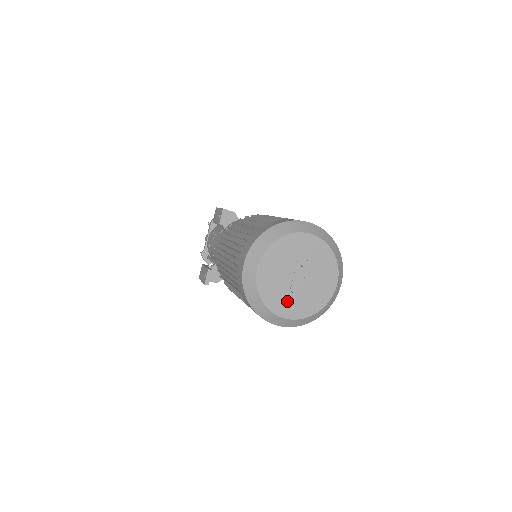
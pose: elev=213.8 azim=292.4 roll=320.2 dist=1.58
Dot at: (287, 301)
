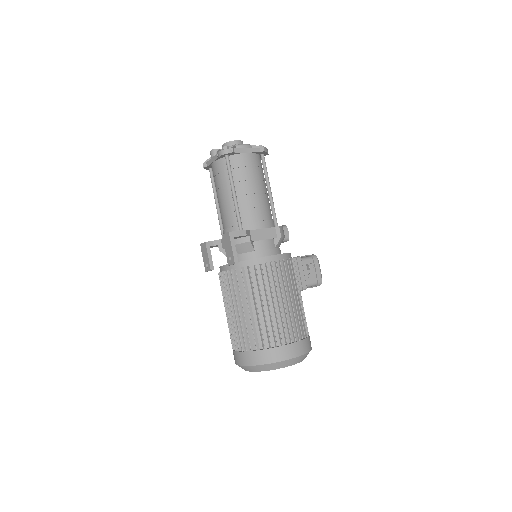
Dot at: occluded
